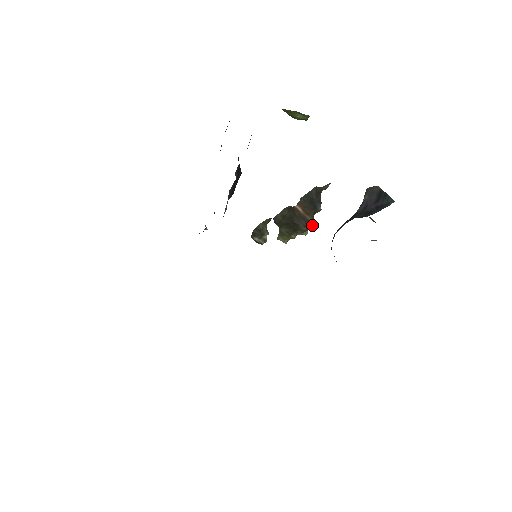
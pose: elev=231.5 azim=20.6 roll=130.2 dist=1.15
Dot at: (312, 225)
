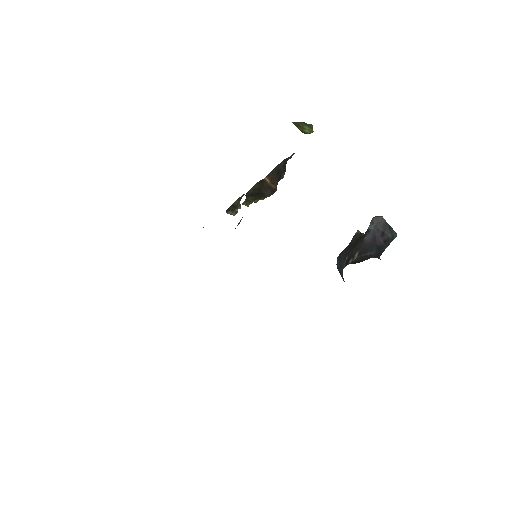
Dot at: occluded
